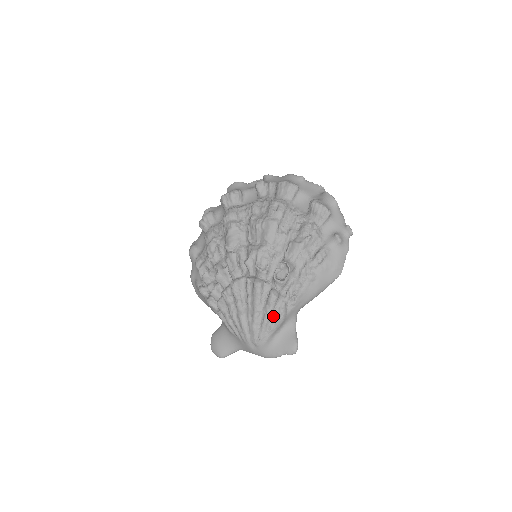
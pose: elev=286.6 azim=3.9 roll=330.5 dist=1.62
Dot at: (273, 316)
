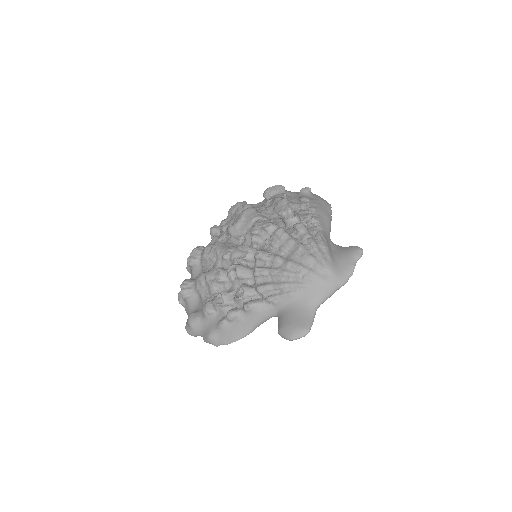
Dot at: (315, 239)
